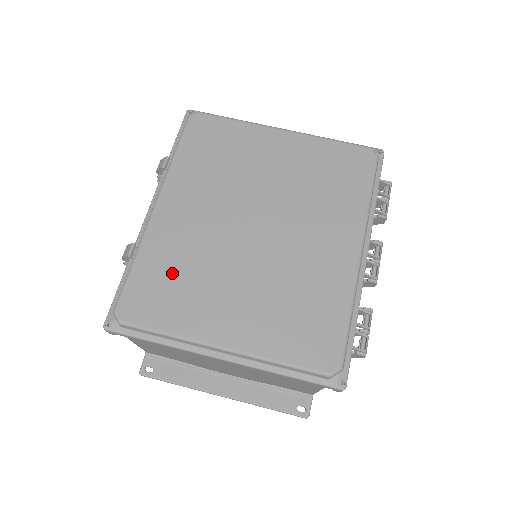
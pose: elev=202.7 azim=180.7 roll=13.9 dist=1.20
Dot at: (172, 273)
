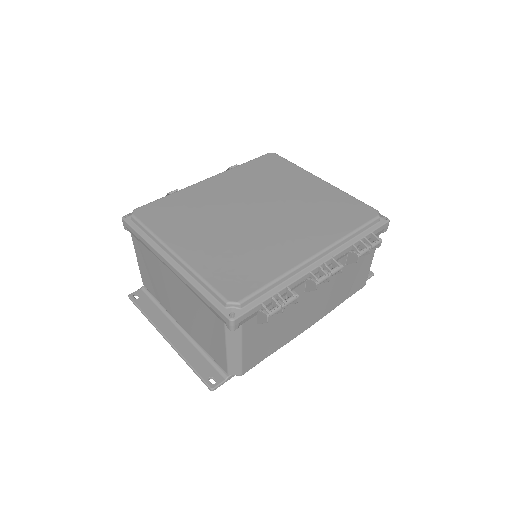
Dot at: (184, 208)
